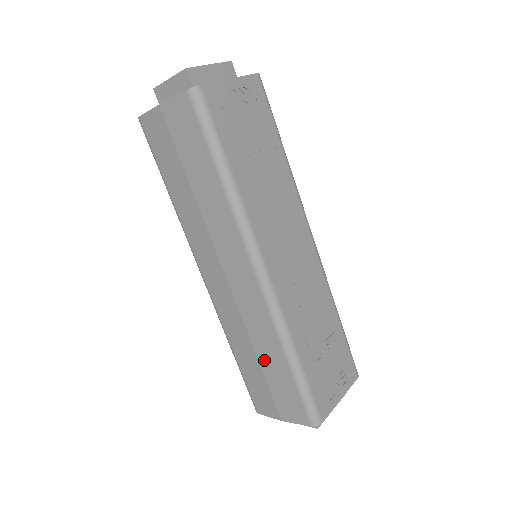
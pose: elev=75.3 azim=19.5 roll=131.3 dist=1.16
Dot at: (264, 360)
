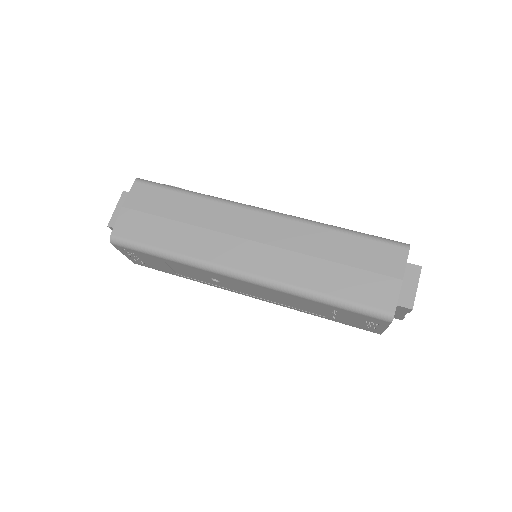
Dot at: (334, 255)
